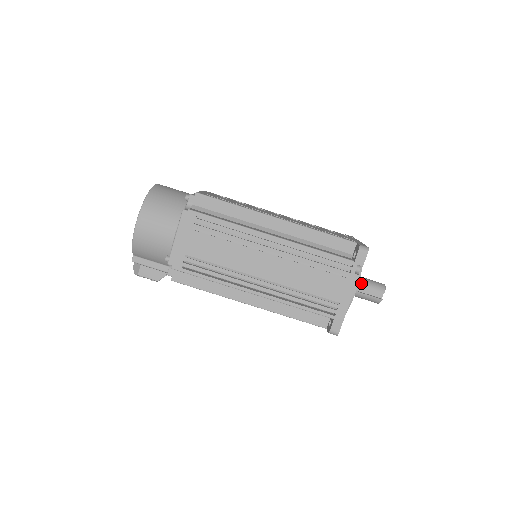
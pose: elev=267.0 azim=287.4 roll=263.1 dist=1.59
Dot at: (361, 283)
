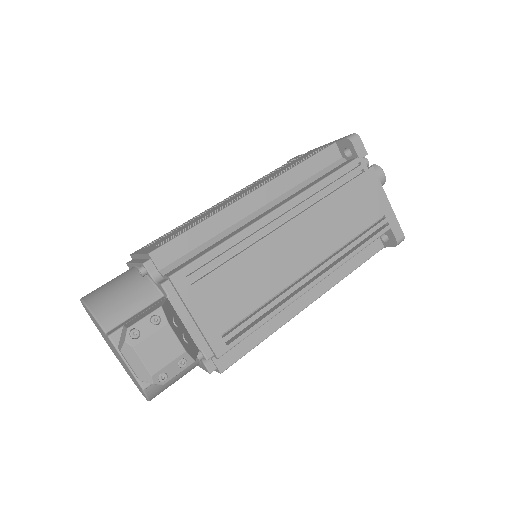
Dot at: occluded
